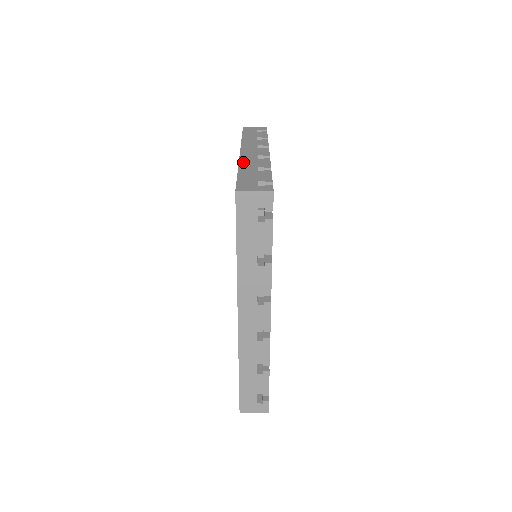
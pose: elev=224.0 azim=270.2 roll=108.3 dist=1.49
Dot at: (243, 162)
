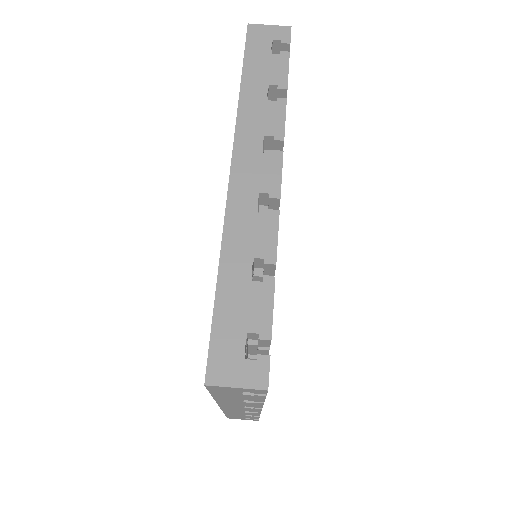
Dot at: occluded
